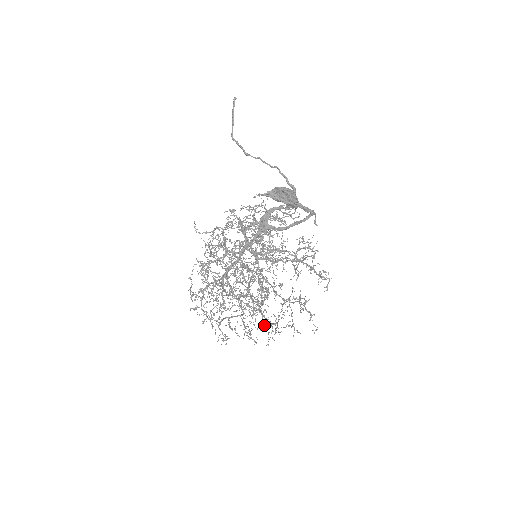
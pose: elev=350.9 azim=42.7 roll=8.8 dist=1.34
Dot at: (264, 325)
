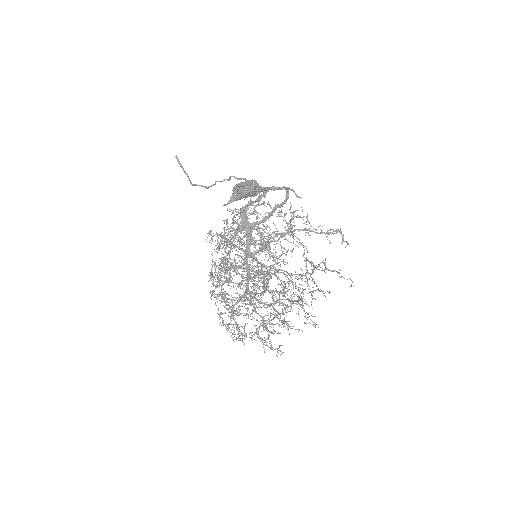
Dot at: (284, 304)
